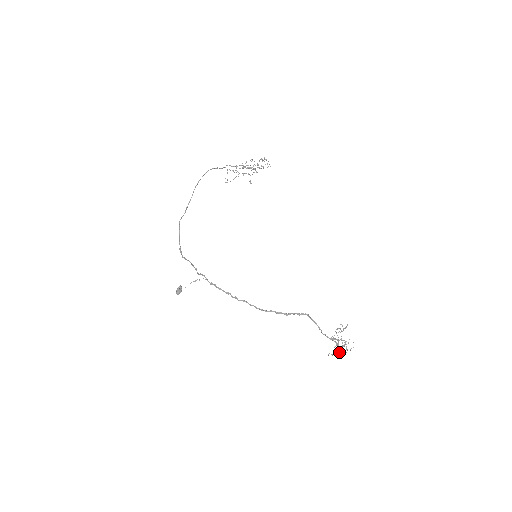
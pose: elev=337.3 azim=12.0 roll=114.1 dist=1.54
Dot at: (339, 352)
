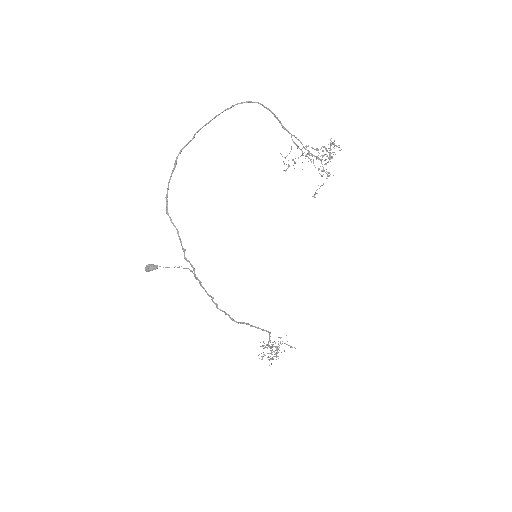
Dot at: occluded
